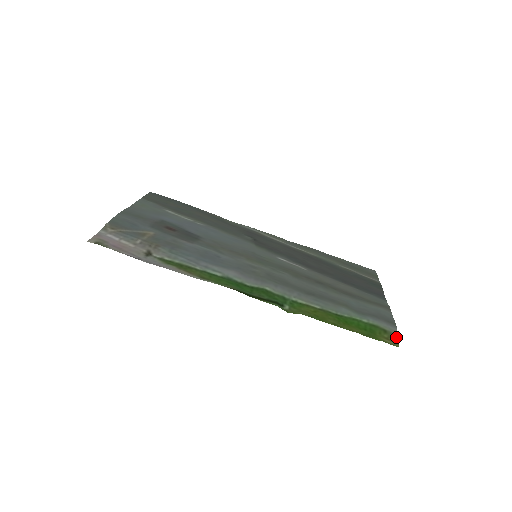
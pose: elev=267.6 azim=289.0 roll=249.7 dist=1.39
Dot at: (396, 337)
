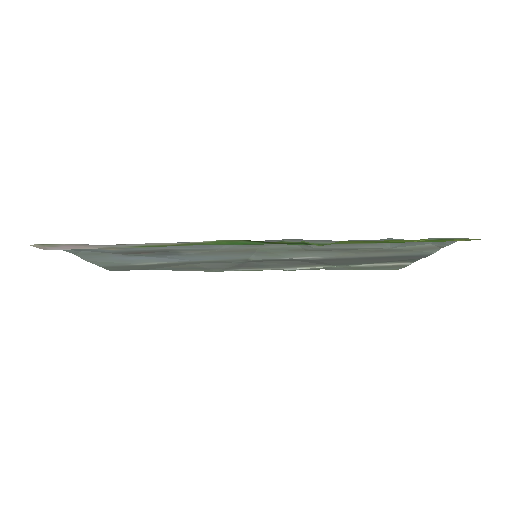
Dot at: occluded
